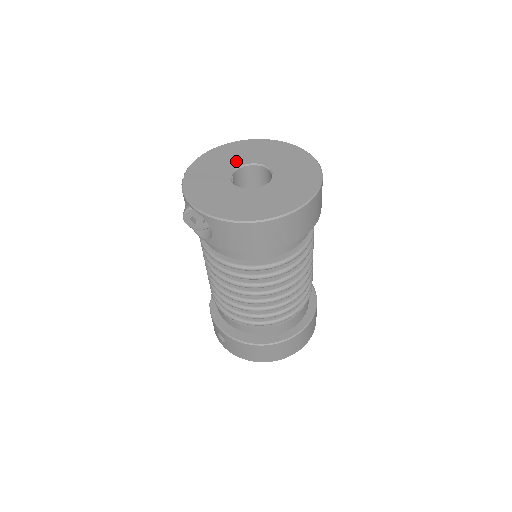
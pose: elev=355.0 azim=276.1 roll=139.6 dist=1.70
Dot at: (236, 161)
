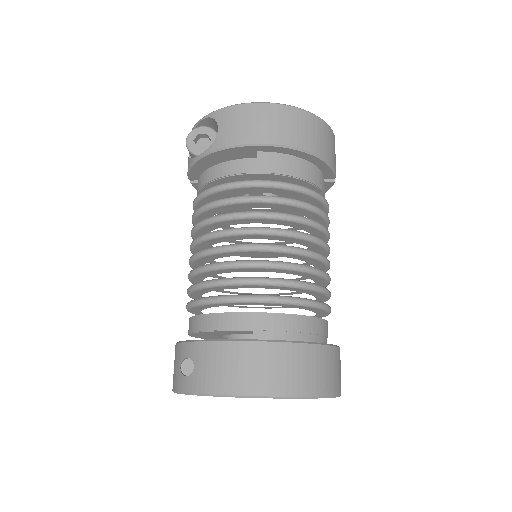
Dot at: occluded
